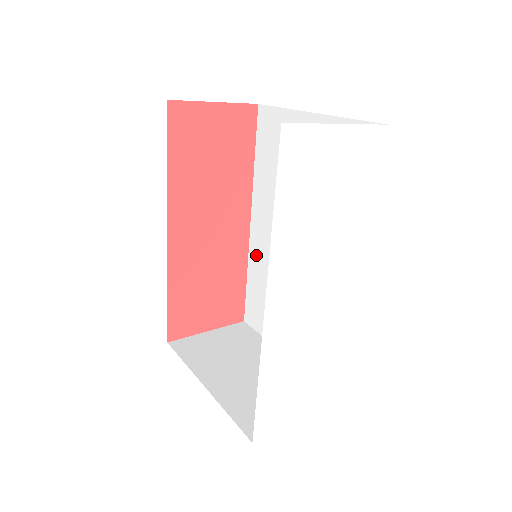
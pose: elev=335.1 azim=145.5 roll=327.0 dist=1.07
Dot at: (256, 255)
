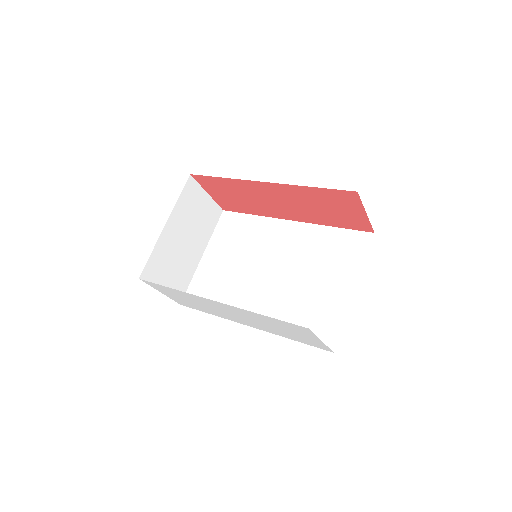
Dot at: (268, 226)
